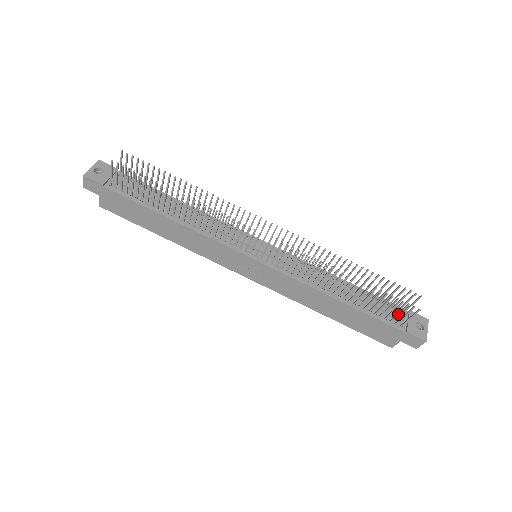
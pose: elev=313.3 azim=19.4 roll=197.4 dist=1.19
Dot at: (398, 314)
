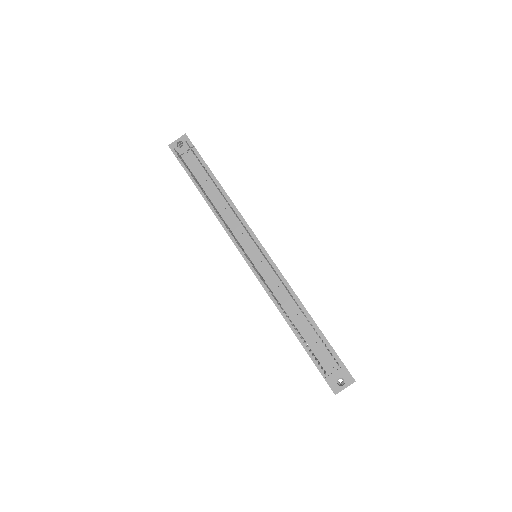
Dot at: occluded
